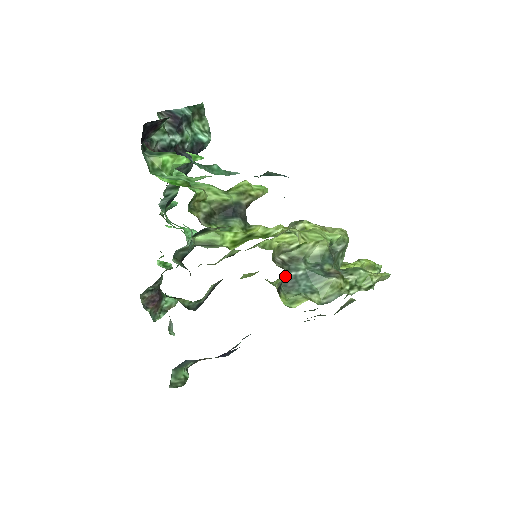
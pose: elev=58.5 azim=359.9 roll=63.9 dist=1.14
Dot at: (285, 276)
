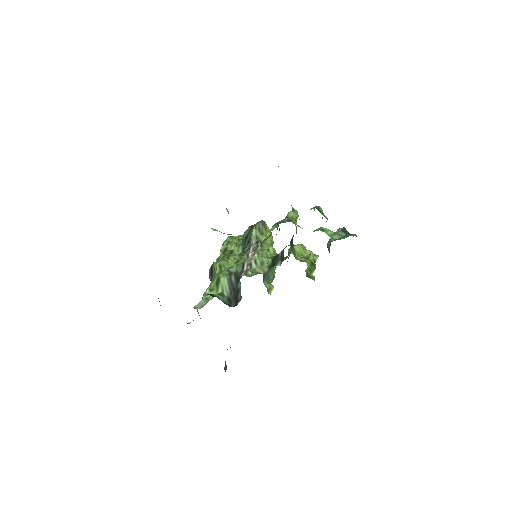
Dot at: occluded
